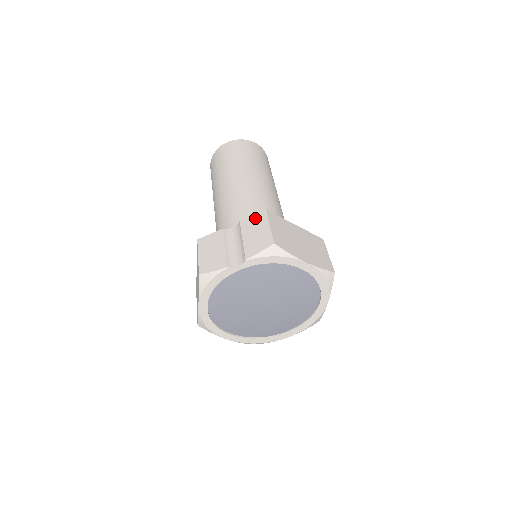
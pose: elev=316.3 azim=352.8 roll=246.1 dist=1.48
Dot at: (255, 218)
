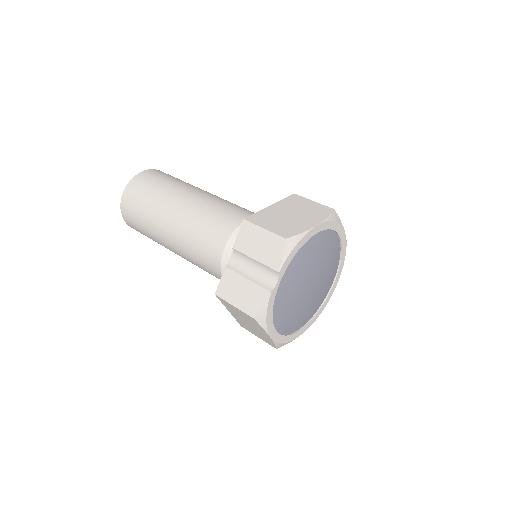
Dot at: (243, 234)
